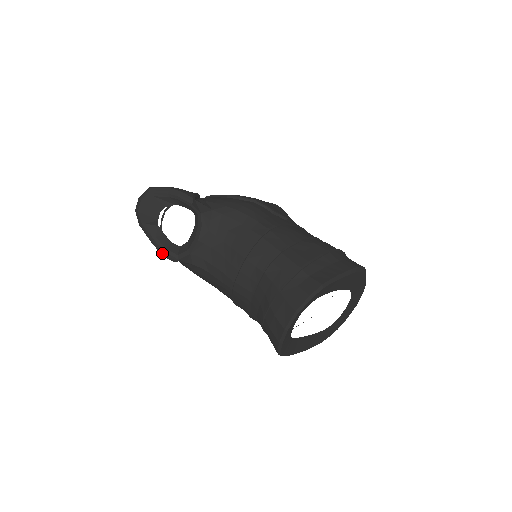
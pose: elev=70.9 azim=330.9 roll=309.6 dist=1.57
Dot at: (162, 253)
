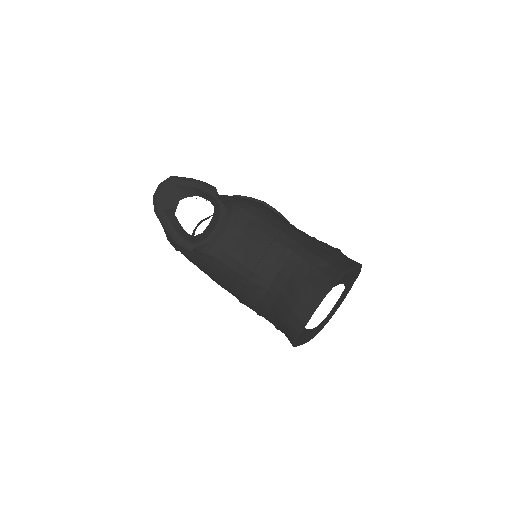
Dot at: (177, 241)
